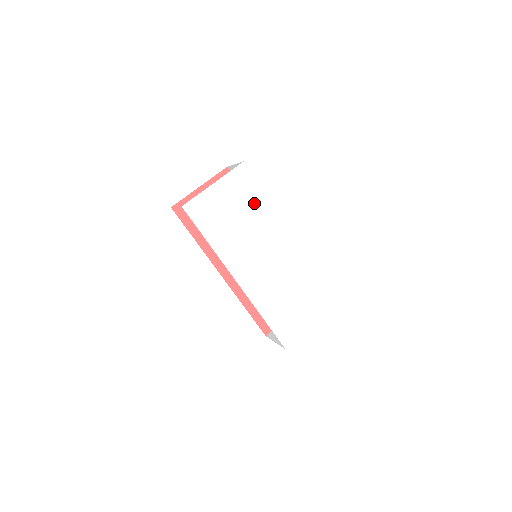
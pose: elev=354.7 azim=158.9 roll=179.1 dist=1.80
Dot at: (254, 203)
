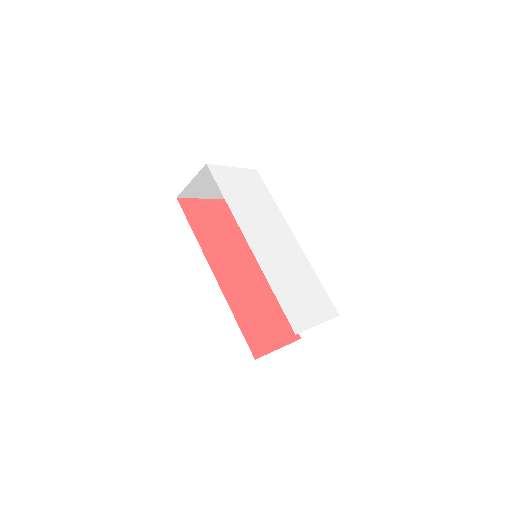
Dot at: (264, 198)
